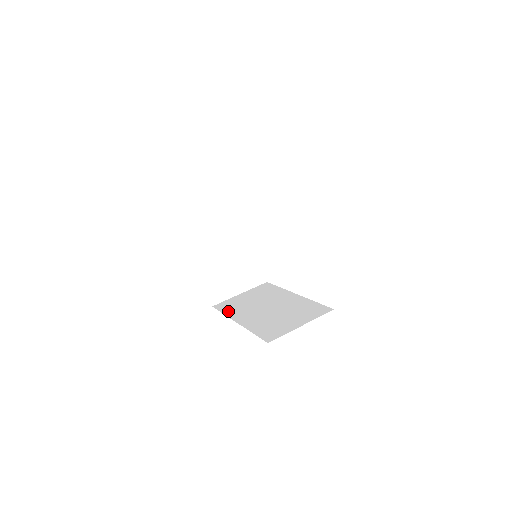
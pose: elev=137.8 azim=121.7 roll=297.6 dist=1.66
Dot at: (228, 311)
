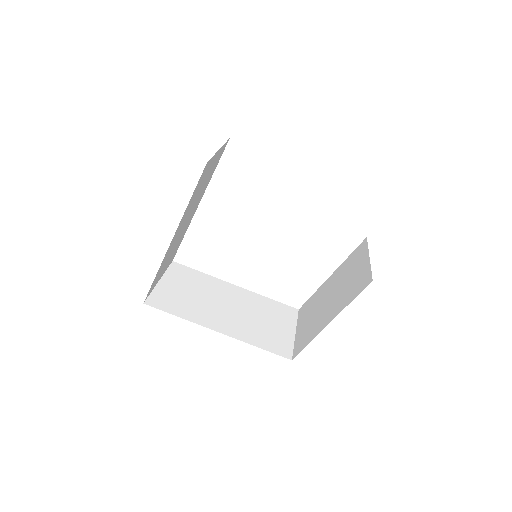
Dot at: (182, 313)
